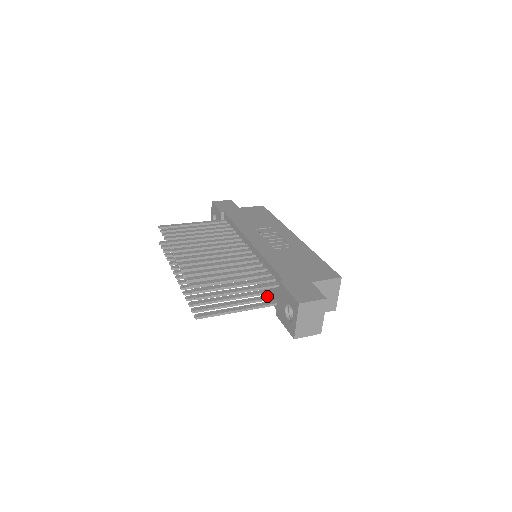
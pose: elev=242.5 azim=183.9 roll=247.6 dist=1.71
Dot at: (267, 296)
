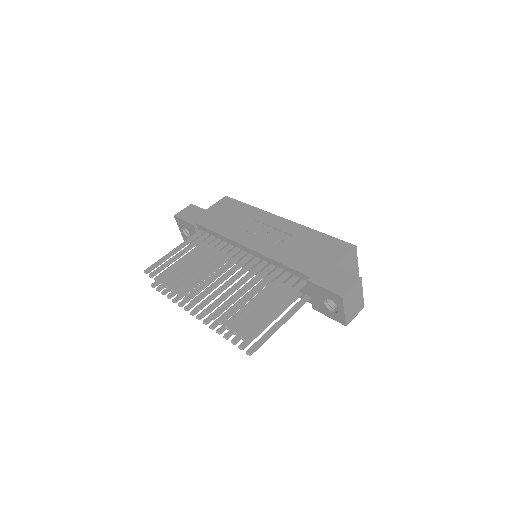
Dot at: (295, 295)
